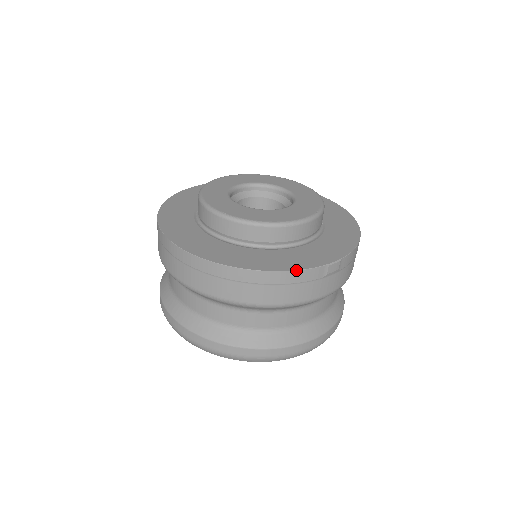
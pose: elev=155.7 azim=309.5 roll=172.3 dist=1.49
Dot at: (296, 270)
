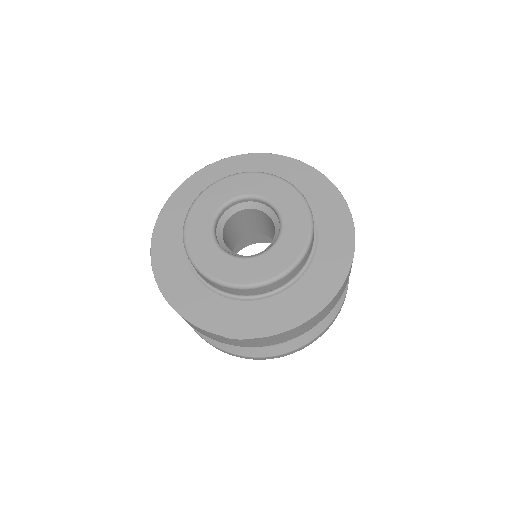
Dot at: (194, 325)
